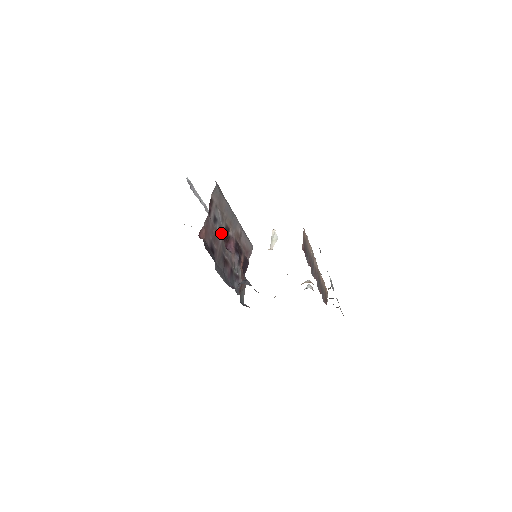
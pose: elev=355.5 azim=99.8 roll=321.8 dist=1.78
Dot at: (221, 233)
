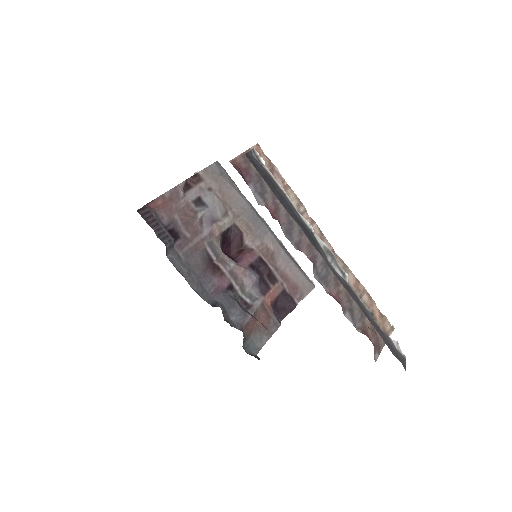
Dot at: (211, 225)
